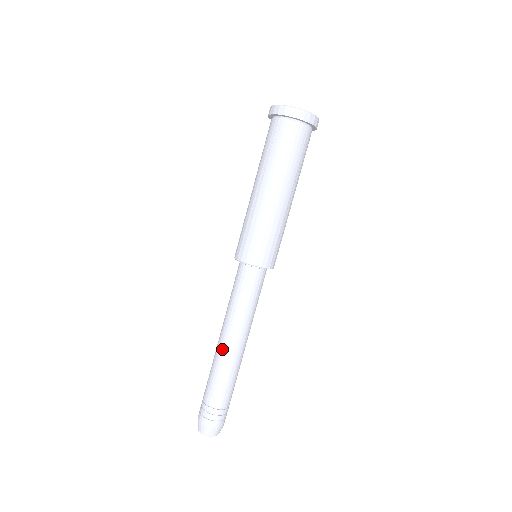
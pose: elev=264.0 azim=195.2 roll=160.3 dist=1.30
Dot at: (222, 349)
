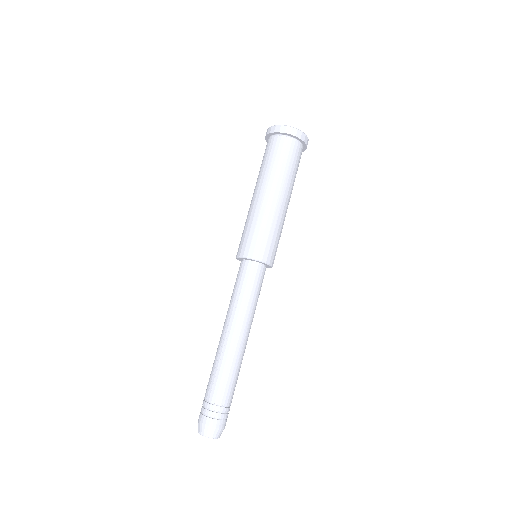
Dot at: (235, 346)
